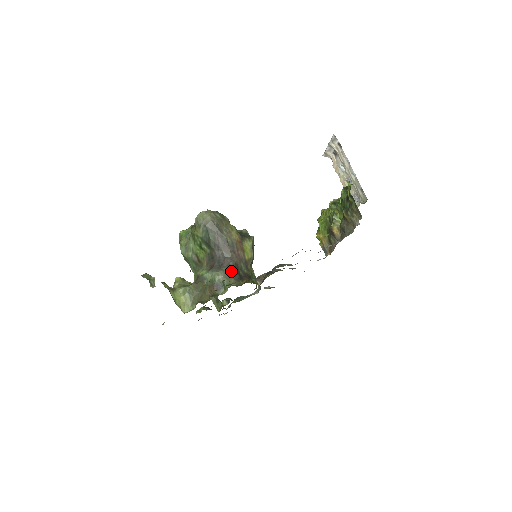
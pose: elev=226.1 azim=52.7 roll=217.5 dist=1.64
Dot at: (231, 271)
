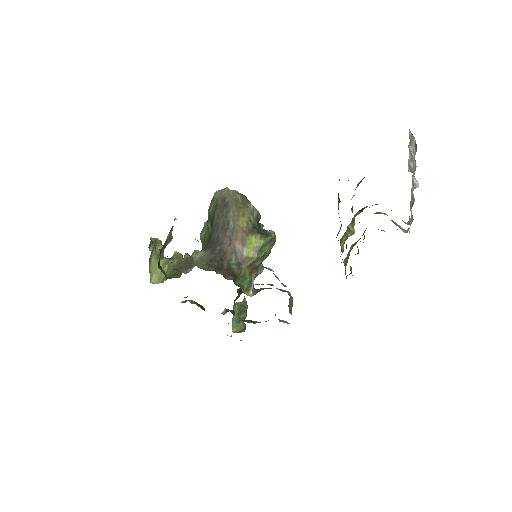
Dot at: (212, 255)
